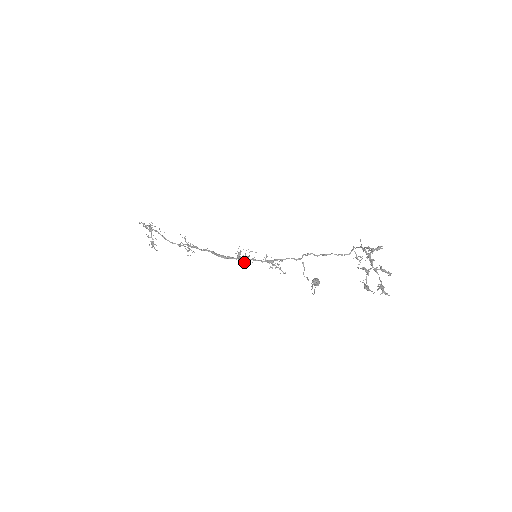
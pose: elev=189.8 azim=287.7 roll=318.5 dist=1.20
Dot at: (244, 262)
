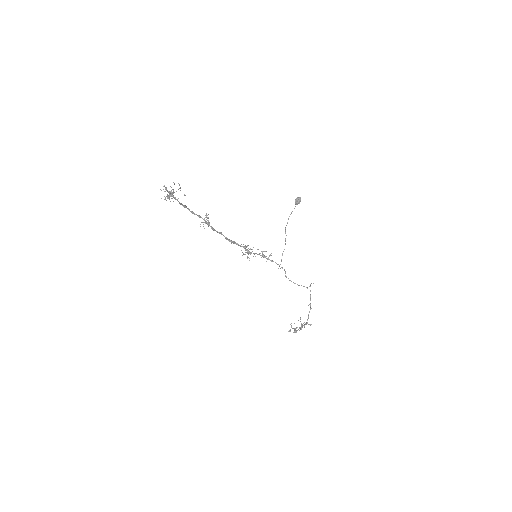
Dot at: occluded
